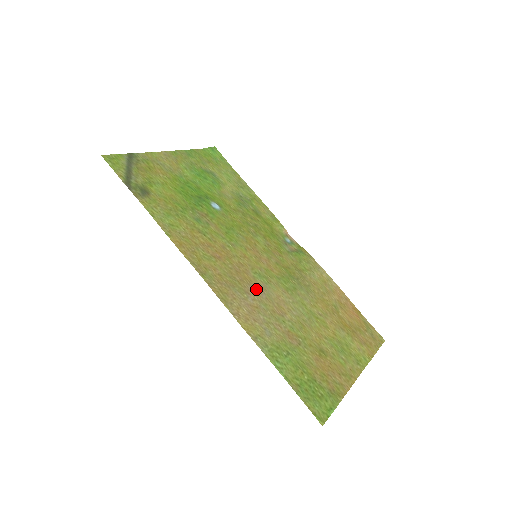
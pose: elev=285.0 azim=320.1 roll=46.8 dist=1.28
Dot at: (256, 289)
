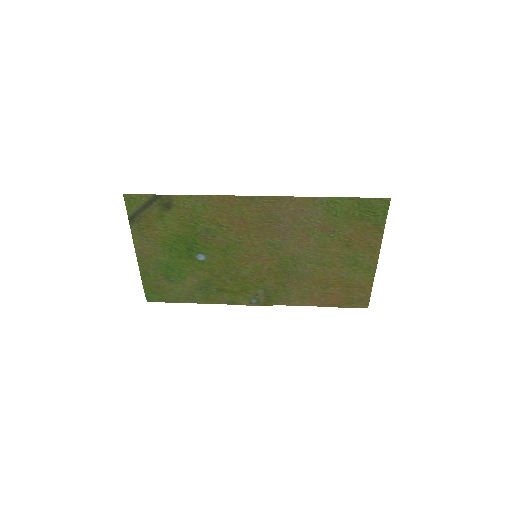
Dot at: (281, 232)
